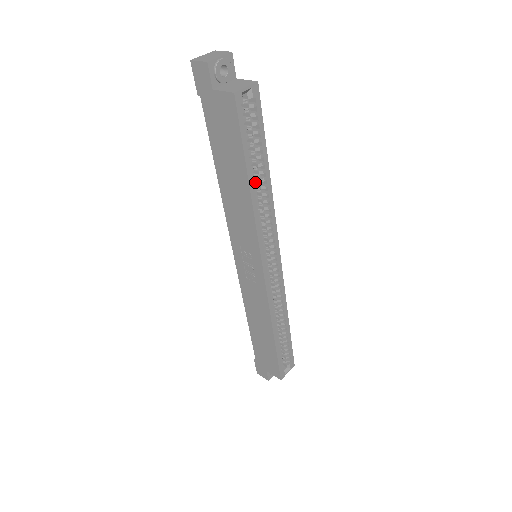
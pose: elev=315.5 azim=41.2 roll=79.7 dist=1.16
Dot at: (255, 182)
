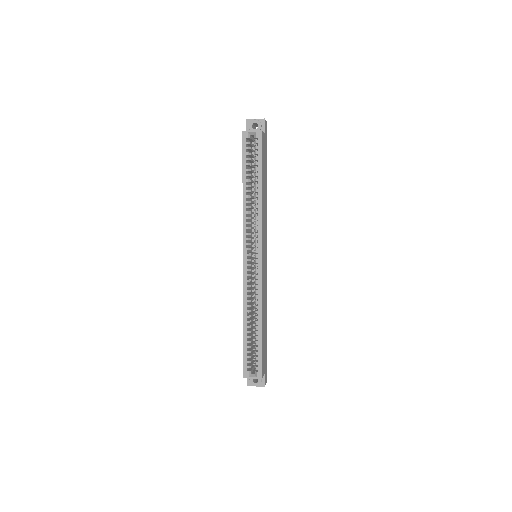
Dot at: (250, 190)
